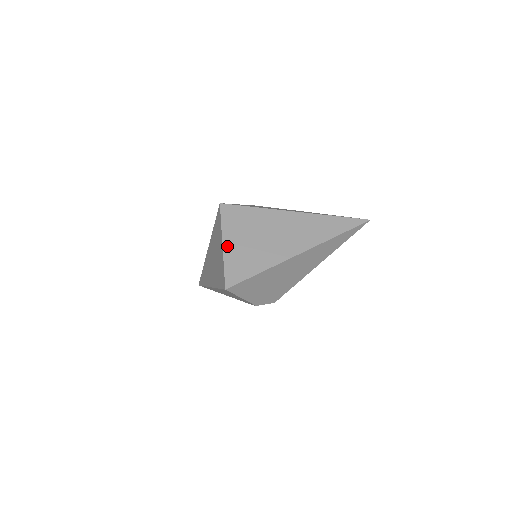
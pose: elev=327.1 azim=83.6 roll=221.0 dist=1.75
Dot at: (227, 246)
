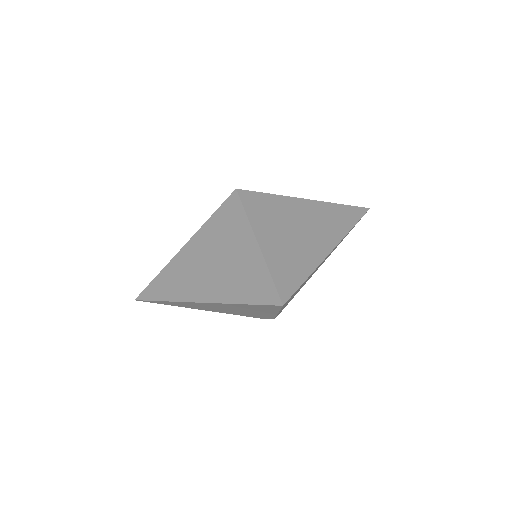
Dot at: (264, 247)
